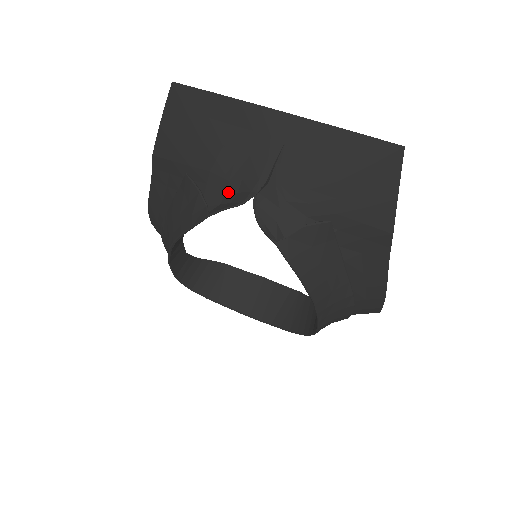
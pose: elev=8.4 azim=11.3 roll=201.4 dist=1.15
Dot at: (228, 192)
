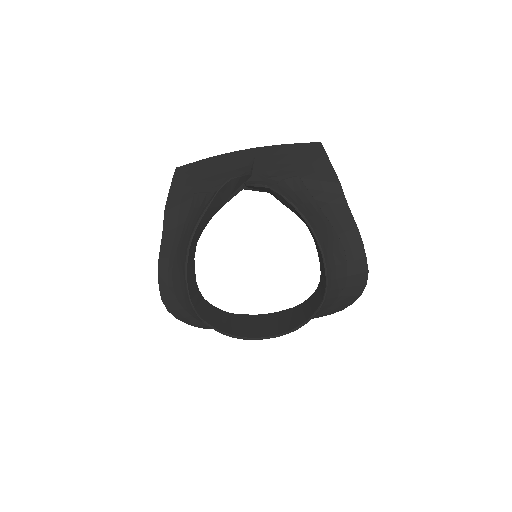
Dot at: occluded
